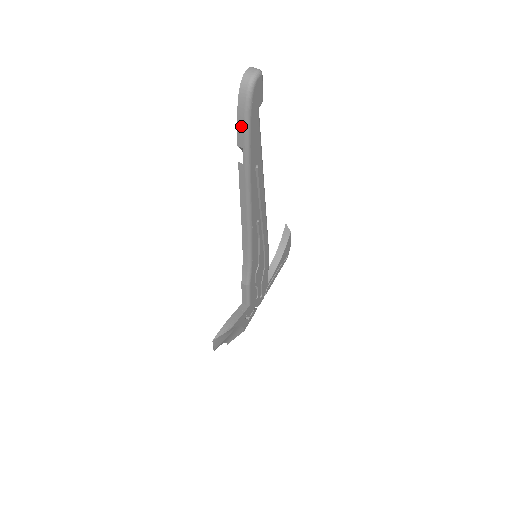
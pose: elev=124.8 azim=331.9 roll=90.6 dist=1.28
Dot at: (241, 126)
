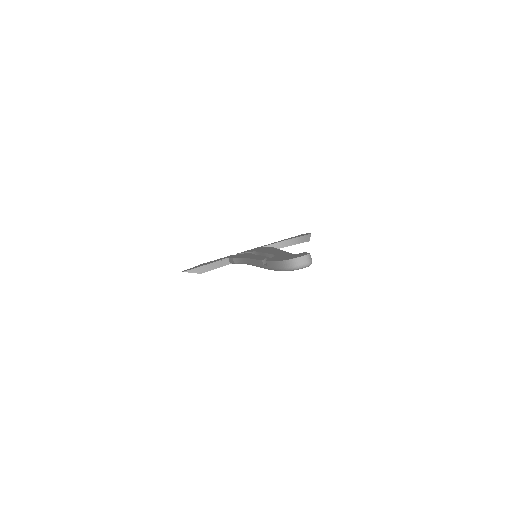
Dot at: (273, 265)
